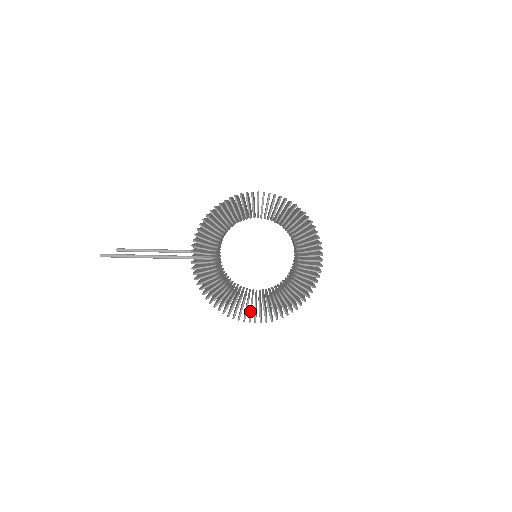
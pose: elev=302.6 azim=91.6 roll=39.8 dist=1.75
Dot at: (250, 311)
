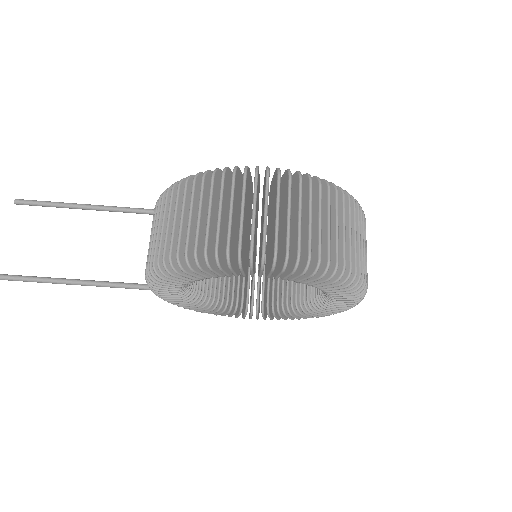
Dot at: (244, 317)
